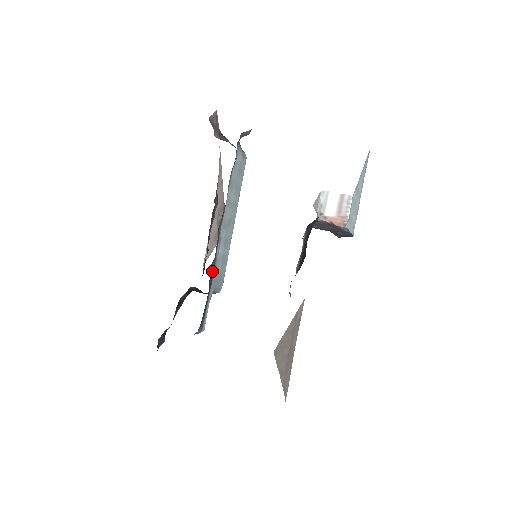
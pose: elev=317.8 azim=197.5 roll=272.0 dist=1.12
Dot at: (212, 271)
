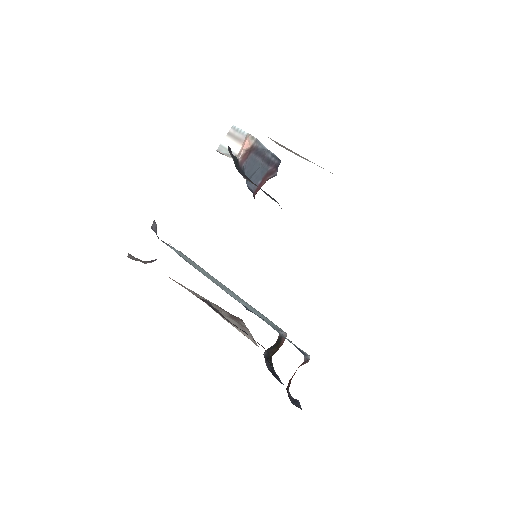
Dot at: occluded
